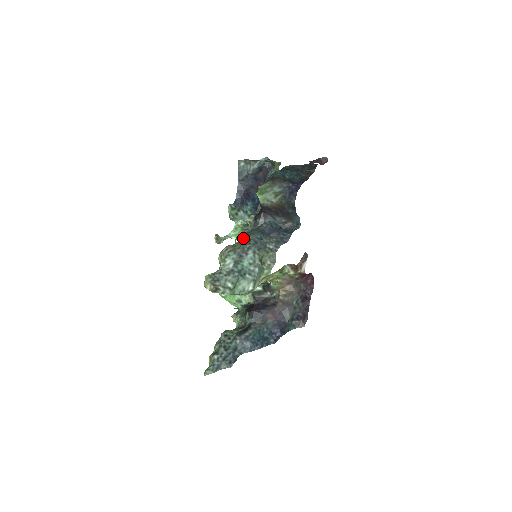
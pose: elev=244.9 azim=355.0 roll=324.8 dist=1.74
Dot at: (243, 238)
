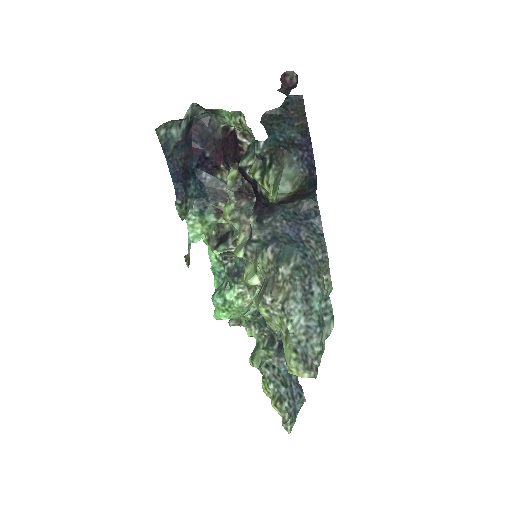
Dot at: (285, 270)
